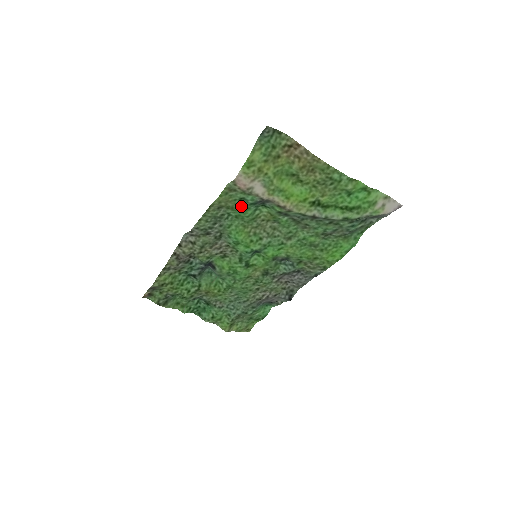
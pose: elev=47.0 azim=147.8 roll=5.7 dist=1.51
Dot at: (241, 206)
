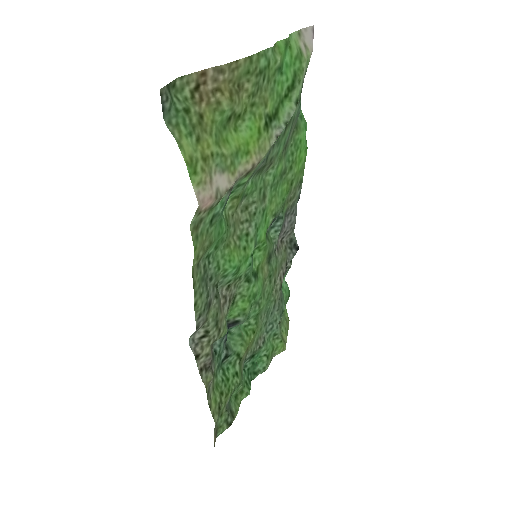
Dot at: (214, 229)
